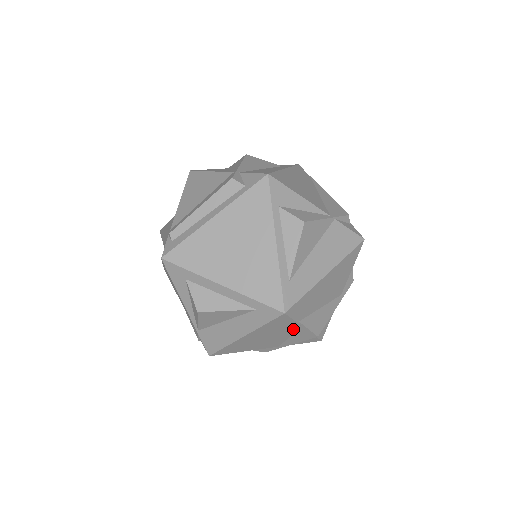
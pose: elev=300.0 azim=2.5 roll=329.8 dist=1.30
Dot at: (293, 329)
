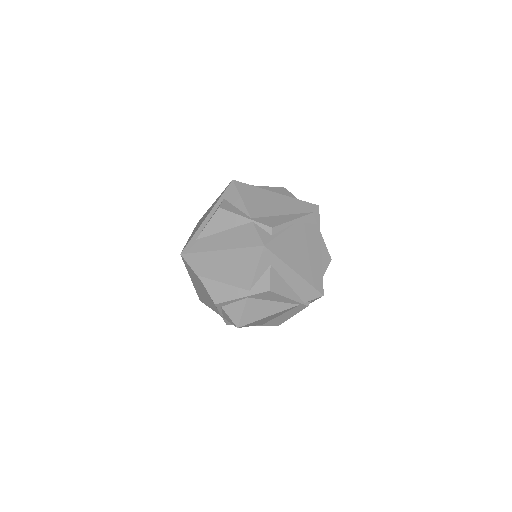
Dot at: occluded
